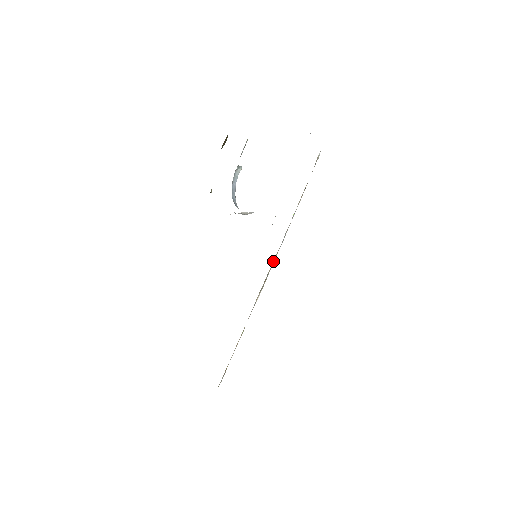
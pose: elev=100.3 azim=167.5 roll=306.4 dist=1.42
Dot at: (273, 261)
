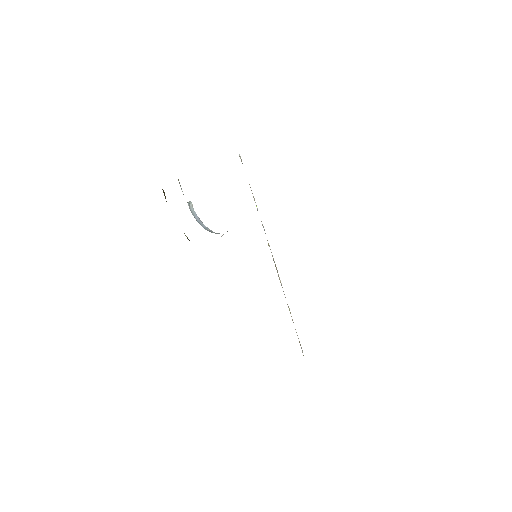
Dot at: occluded
